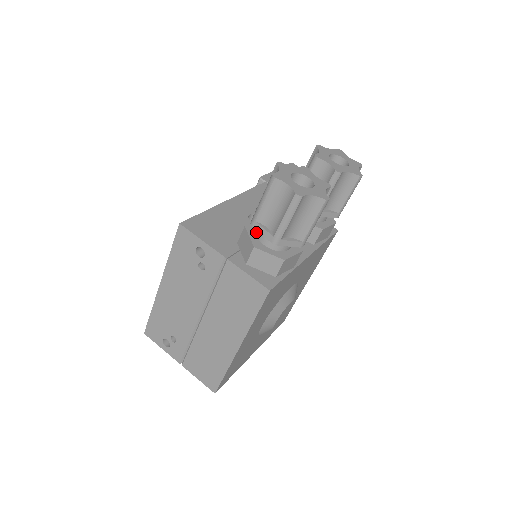
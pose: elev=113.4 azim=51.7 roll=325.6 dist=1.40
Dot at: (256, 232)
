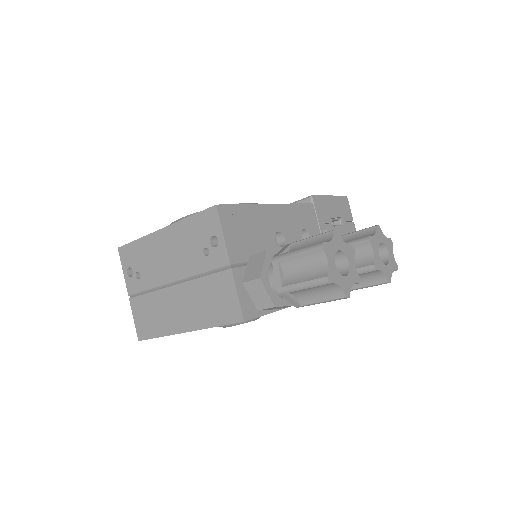
Dot at: (271, 264)
